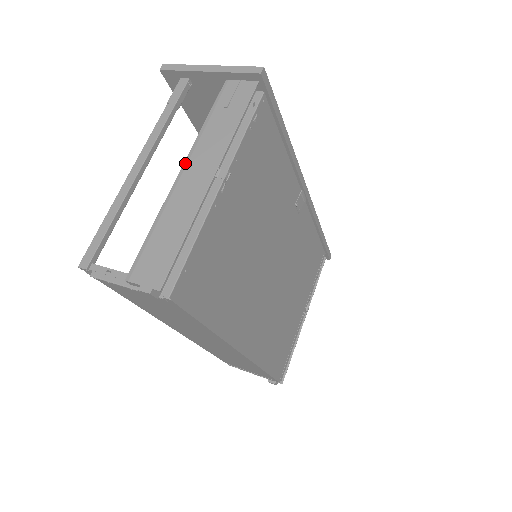
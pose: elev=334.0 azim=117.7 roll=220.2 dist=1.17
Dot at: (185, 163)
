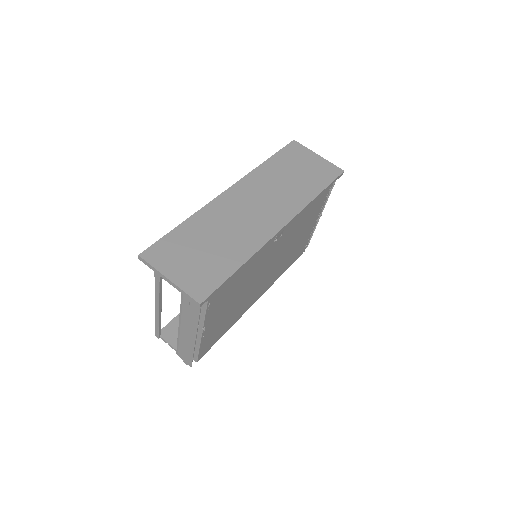
Dot at: (179, 322)
